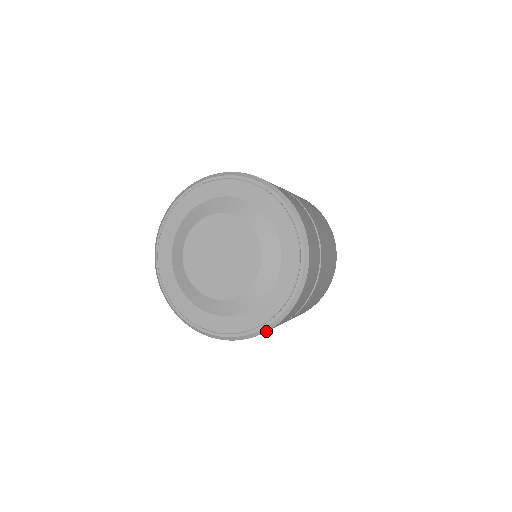
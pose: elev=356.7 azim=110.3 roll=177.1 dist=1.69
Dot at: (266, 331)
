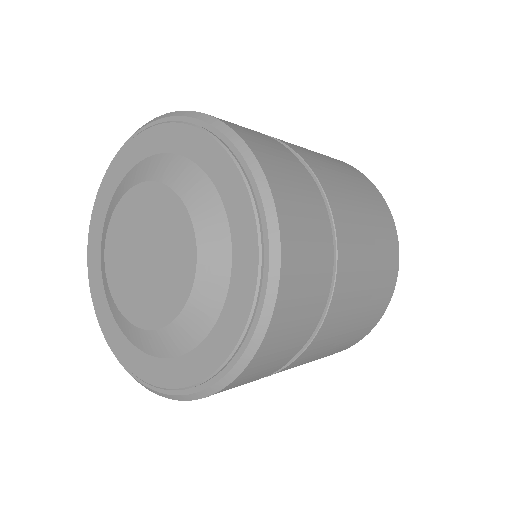
Dot at: (152, 391)
